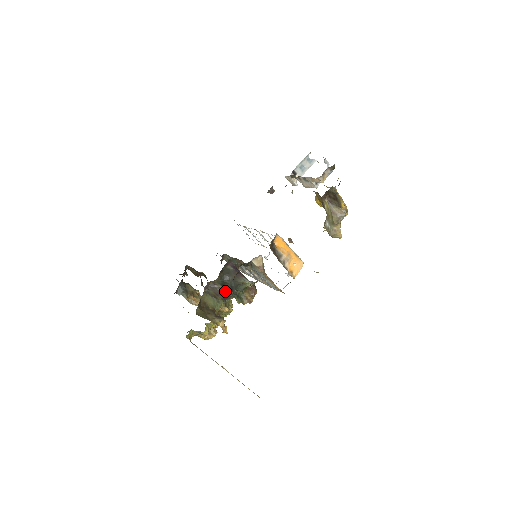
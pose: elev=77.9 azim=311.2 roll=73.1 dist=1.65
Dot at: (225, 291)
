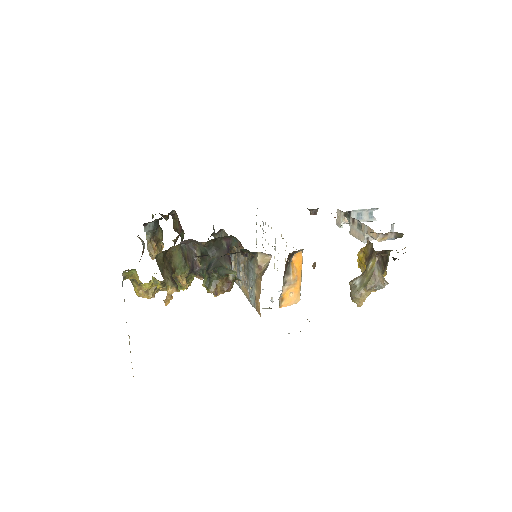
Dot at: (199, 263)
